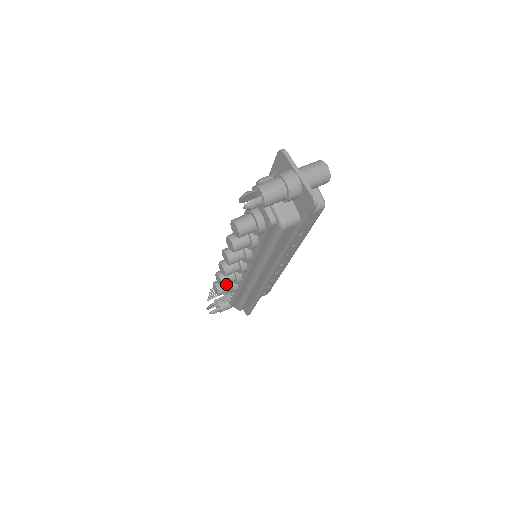
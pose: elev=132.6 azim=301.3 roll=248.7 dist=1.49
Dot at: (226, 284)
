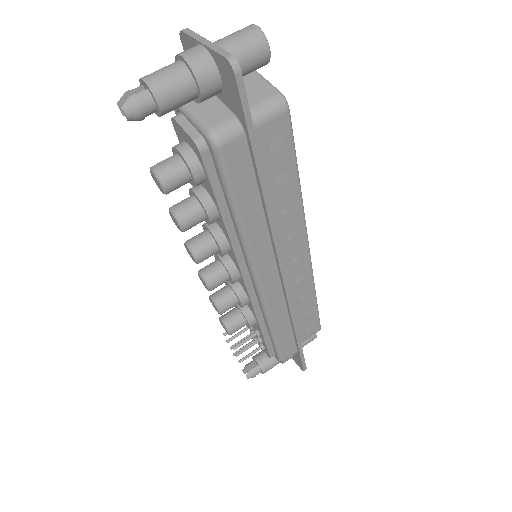
Dot at: (235, 315)
